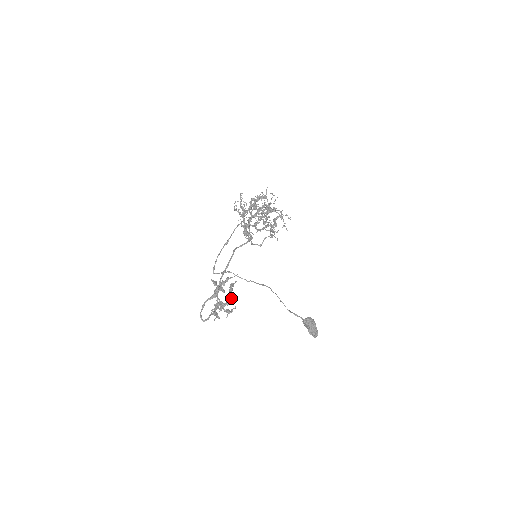
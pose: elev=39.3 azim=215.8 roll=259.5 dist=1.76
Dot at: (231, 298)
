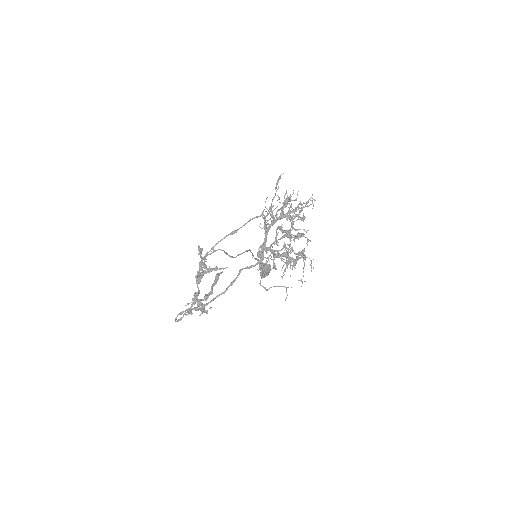
Dot at: (211, 294)
